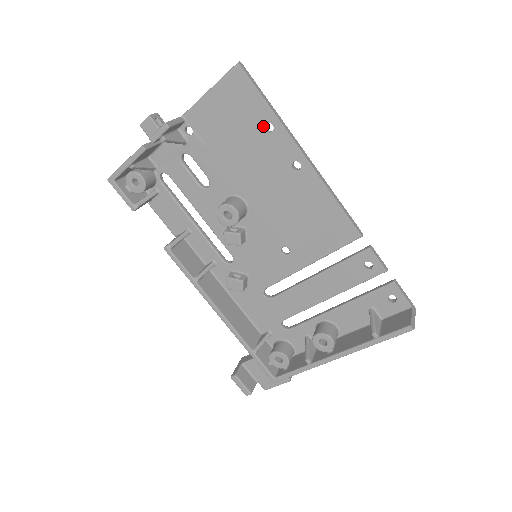
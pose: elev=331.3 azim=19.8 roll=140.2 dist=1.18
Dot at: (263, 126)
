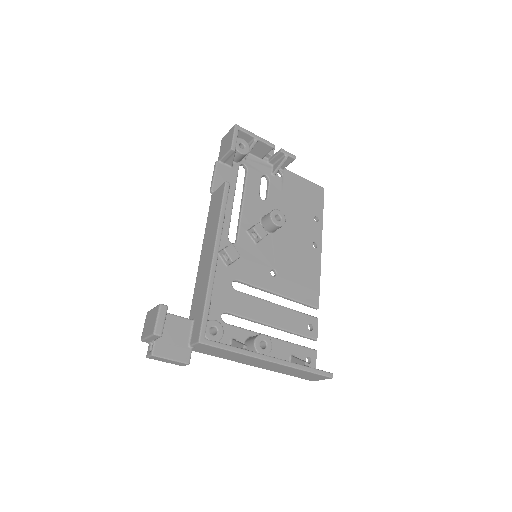
Dot at: (314, 215)
